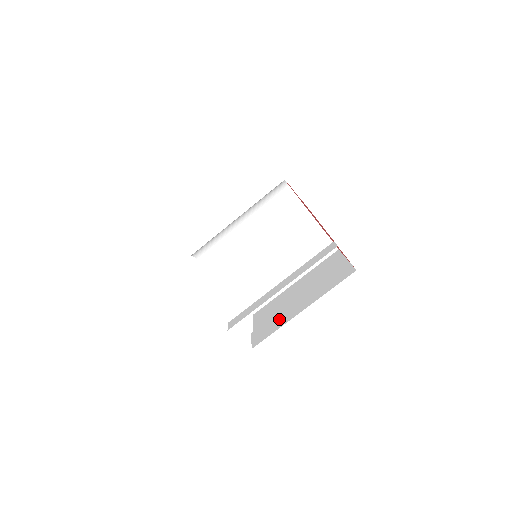
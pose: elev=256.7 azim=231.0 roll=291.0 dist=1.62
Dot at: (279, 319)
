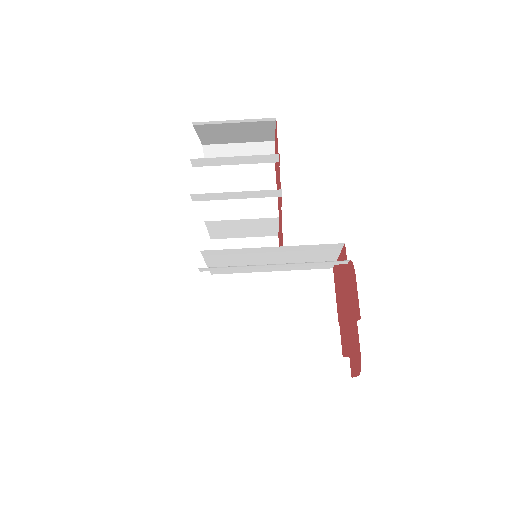
Dot at: (249, 345)
